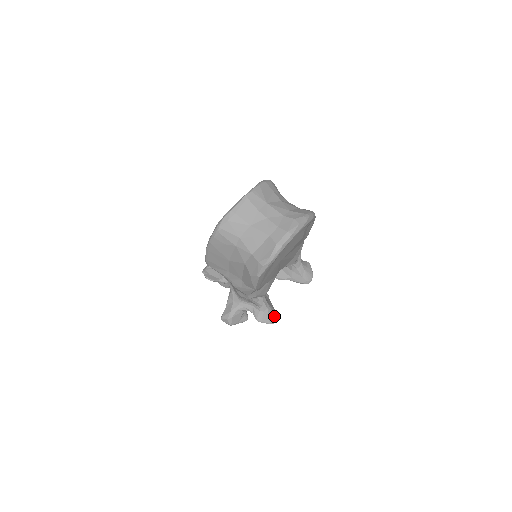
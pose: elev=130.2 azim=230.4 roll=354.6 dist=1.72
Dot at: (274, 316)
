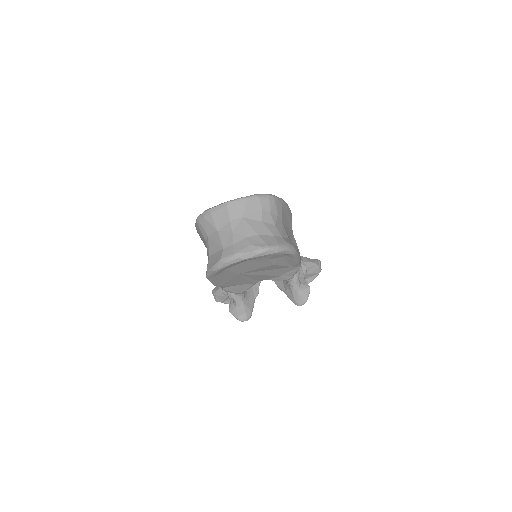
Dot at: (245, 315)
